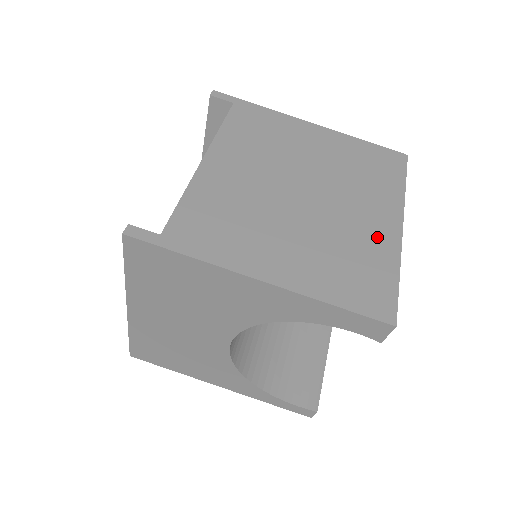
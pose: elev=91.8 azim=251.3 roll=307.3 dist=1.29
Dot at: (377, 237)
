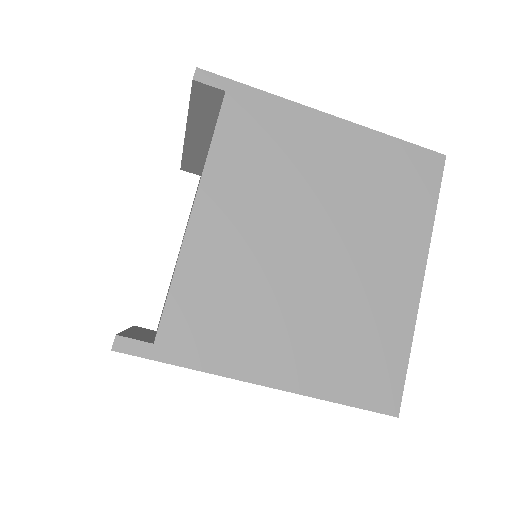
Dot at: (393, 302)
